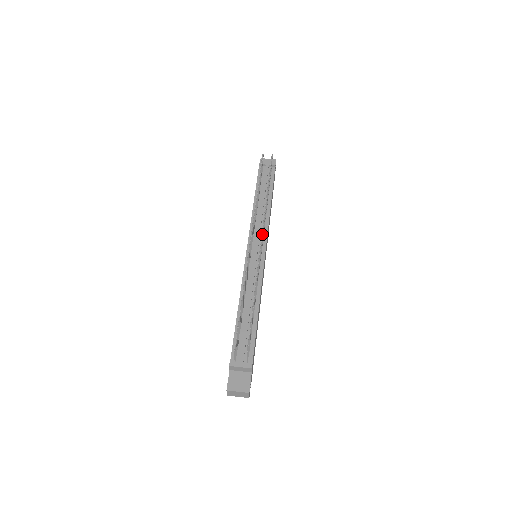
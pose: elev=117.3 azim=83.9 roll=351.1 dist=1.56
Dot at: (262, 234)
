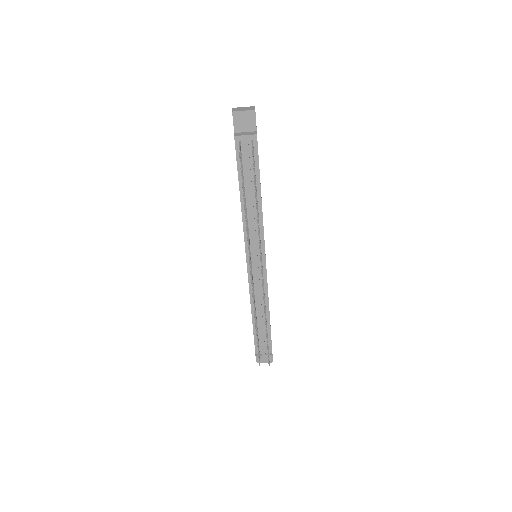
Dot at: (261, 268)
